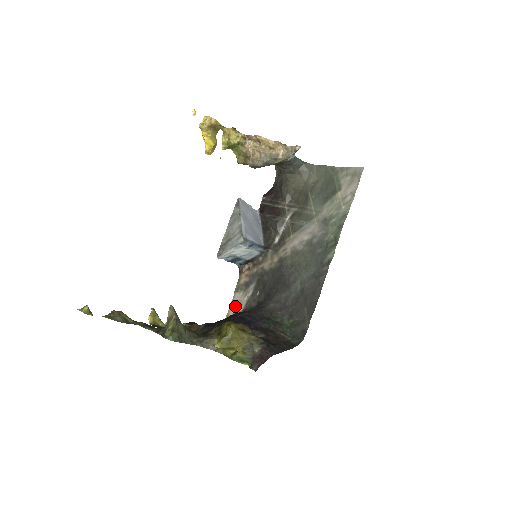
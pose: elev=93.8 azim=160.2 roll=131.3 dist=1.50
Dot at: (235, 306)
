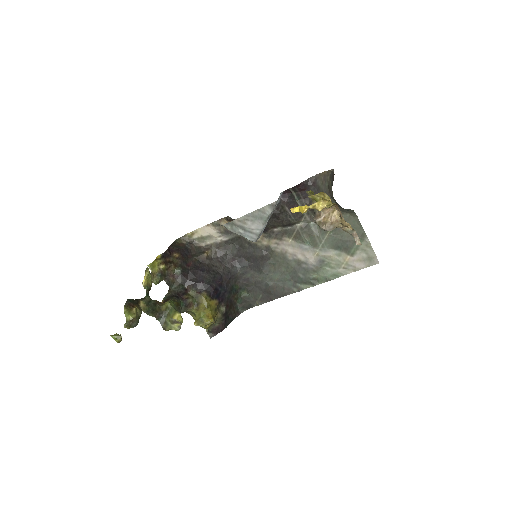
Dot at: (205, 235)
